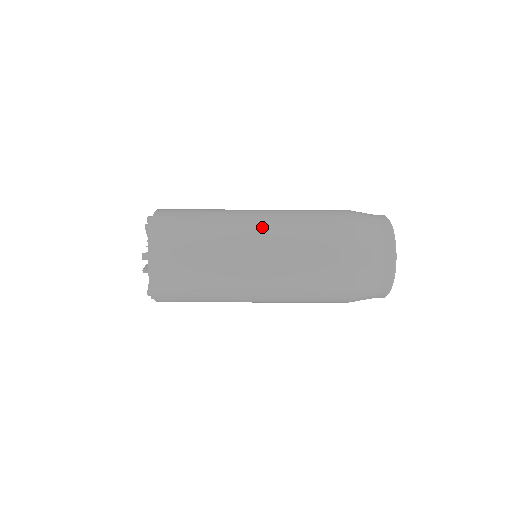
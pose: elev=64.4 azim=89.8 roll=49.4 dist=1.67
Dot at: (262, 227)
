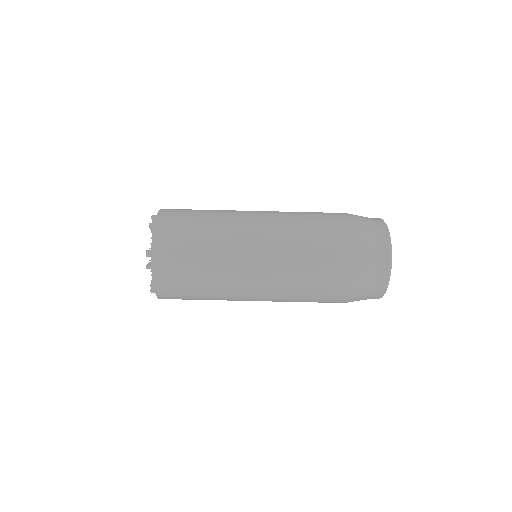
Dot at: occluded
